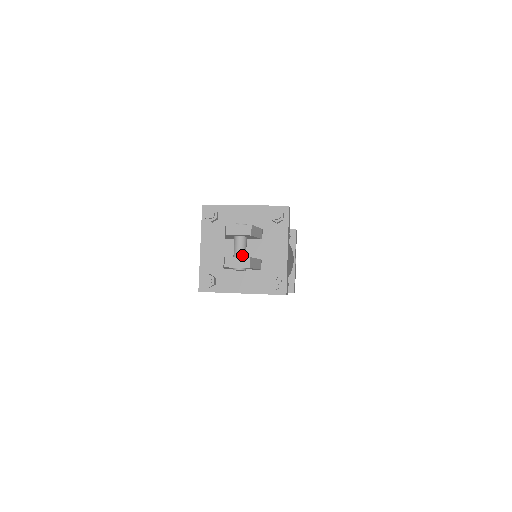
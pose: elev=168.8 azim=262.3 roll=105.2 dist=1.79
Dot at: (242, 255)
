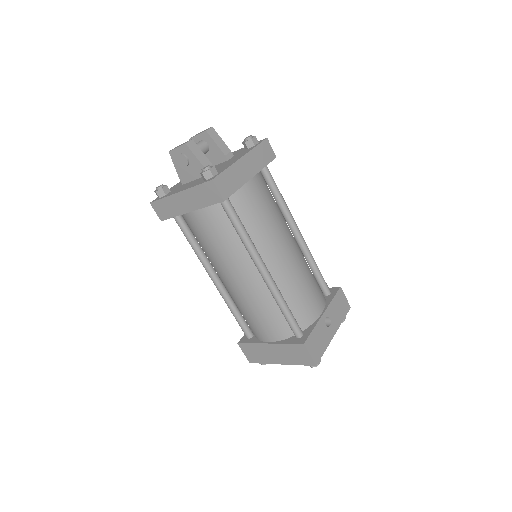
Dot at: occluded
